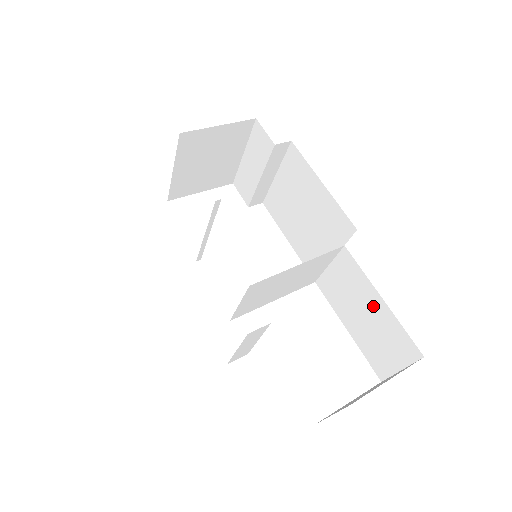
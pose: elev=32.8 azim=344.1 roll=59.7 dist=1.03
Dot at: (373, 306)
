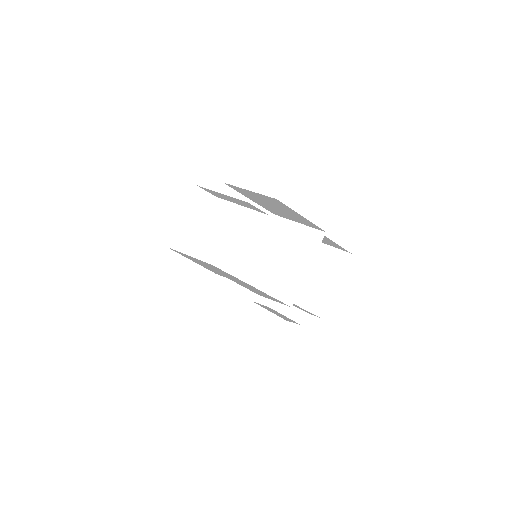
Dot at: (324, 238)
